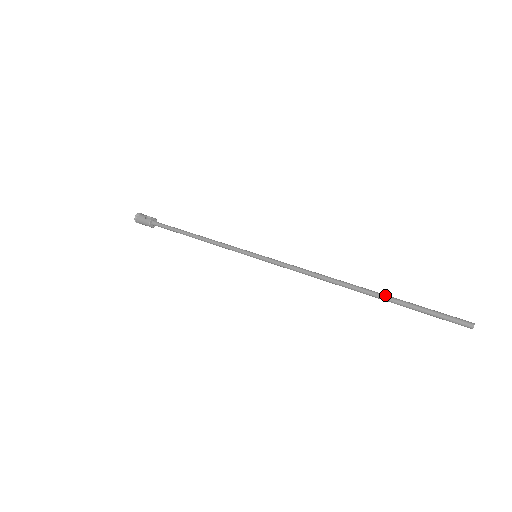
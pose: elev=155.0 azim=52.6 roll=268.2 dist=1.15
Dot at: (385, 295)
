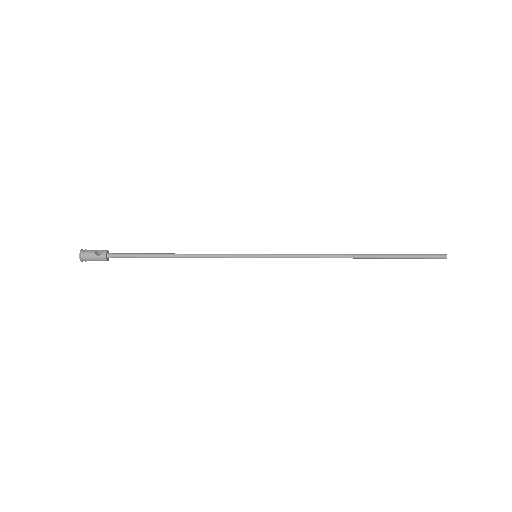
Dot at: (383, 255)
